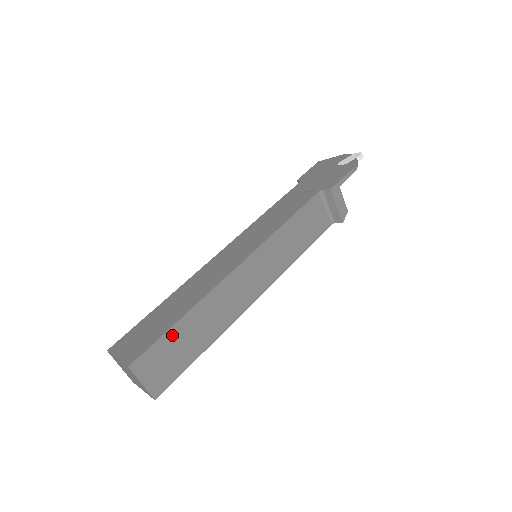
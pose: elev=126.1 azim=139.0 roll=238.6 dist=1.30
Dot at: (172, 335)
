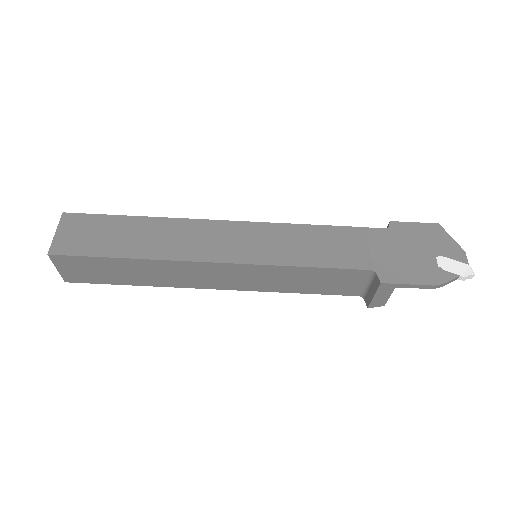
Dot at: (105, 261)
